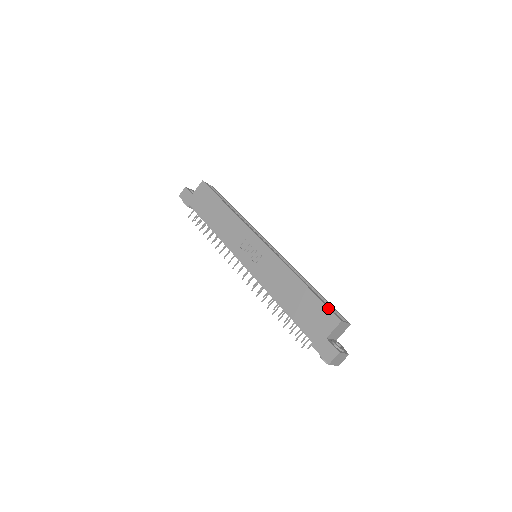
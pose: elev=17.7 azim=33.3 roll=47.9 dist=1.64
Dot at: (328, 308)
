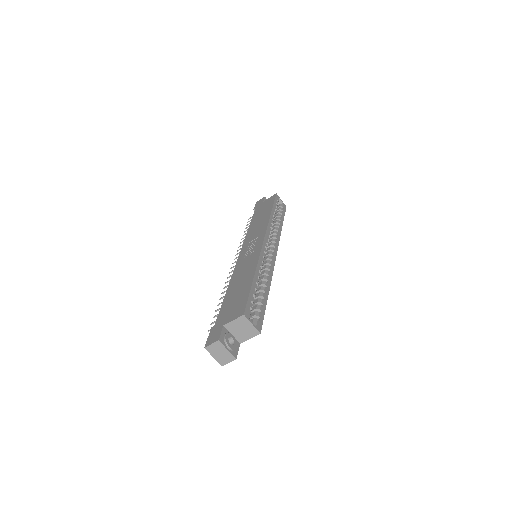
Dot at: (247, 301)
